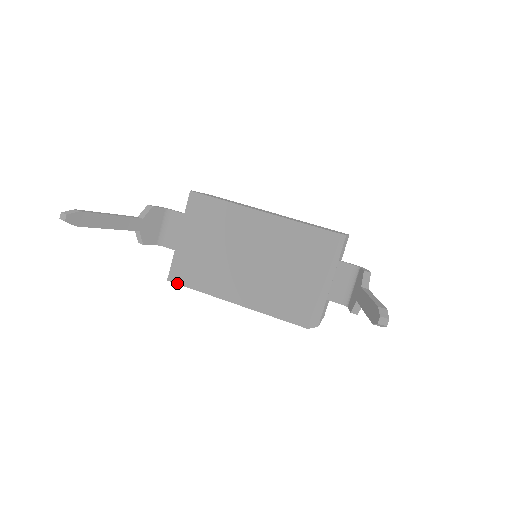
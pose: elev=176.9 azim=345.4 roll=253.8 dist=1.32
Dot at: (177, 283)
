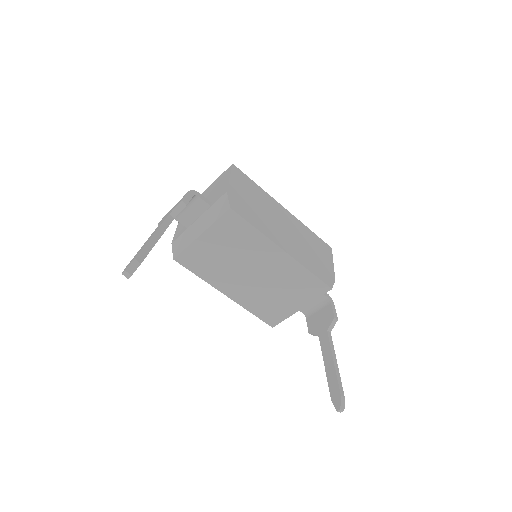
Dot at: (182, 265)
